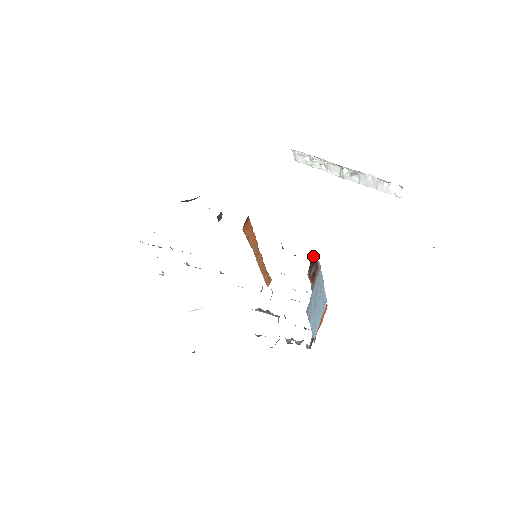
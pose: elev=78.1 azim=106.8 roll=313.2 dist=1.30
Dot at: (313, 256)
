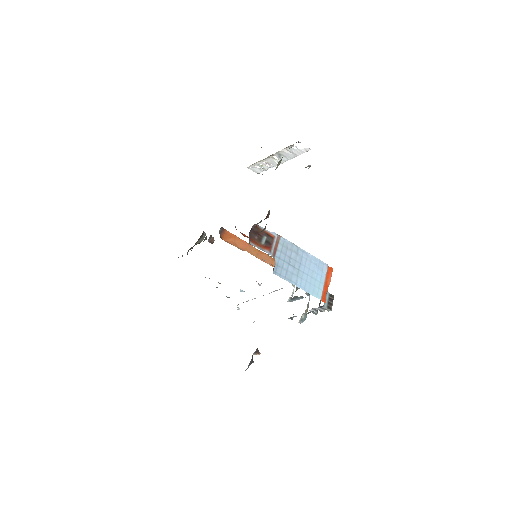
Dot at: (253, 229)
